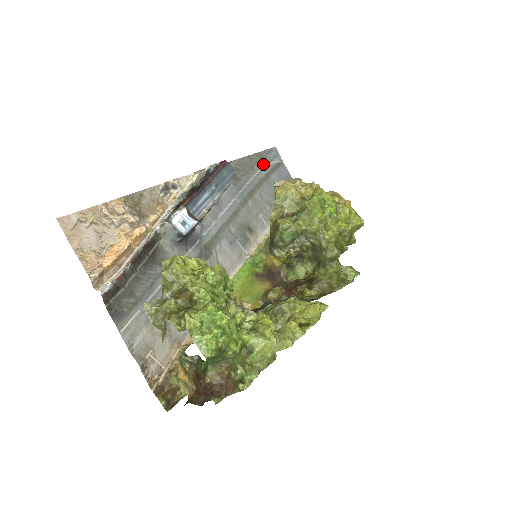
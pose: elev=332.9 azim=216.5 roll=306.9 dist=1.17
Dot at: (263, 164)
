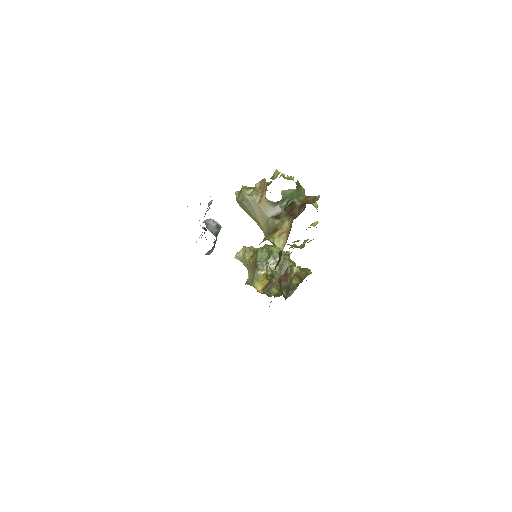
Dot at: occluded
